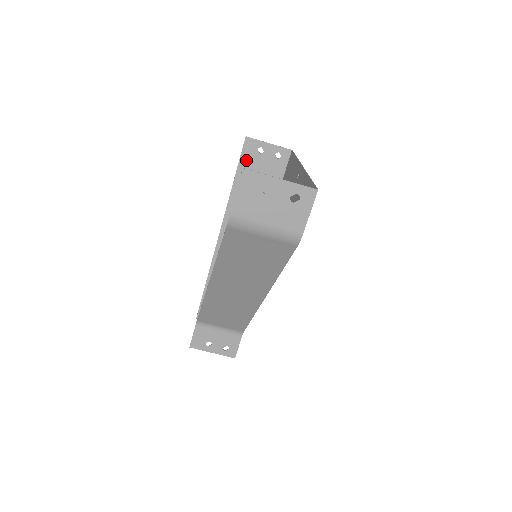
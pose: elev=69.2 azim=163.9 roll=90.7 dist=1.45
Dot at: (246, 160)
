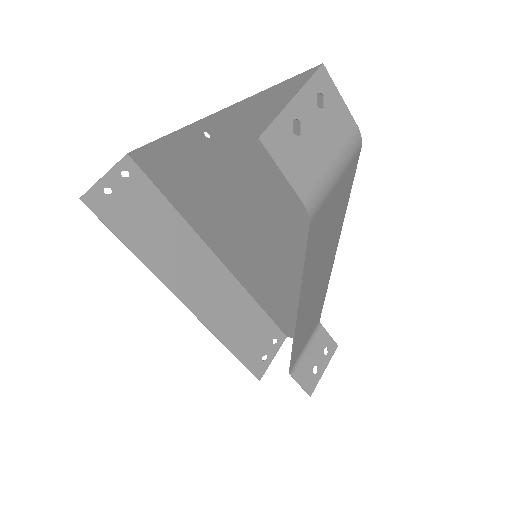
Dot at: (110, 217)
